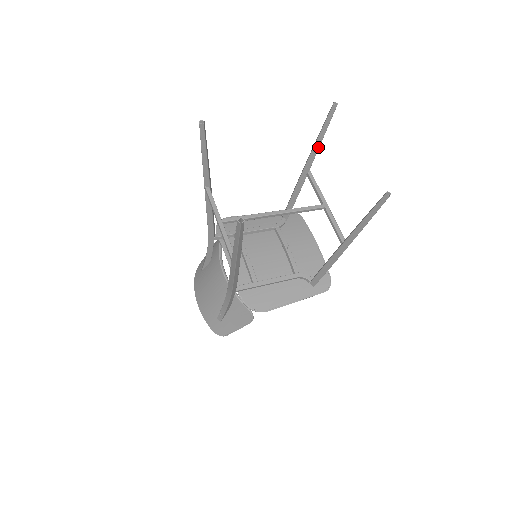
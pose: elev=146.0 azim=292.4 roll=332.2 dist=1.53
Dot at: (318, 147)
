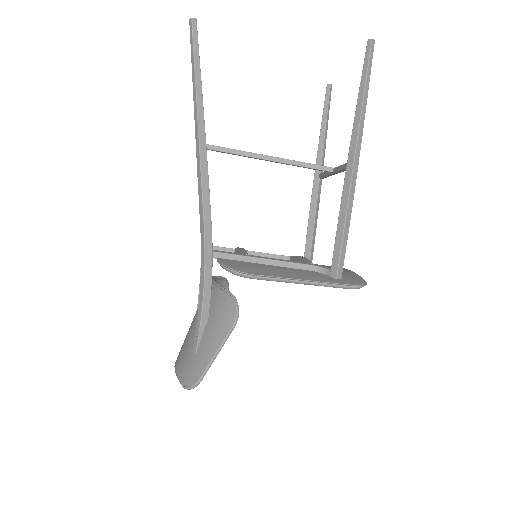
Dot at: (323, 137)
